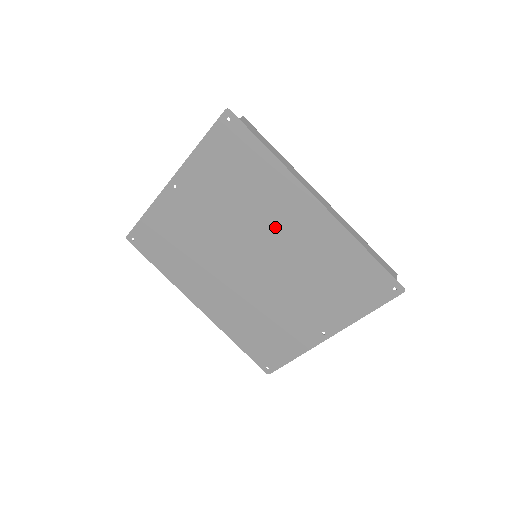
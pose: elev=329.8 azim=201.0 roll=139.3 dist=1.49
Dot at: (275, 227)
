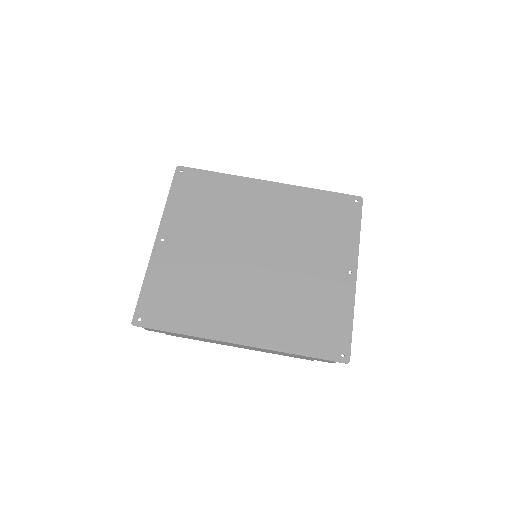
Dot at: (255, 216)
